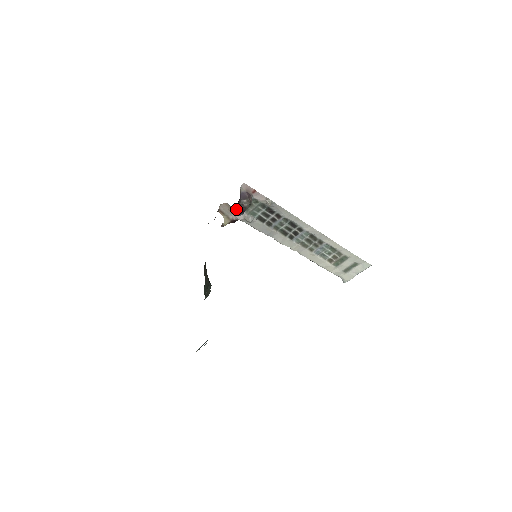
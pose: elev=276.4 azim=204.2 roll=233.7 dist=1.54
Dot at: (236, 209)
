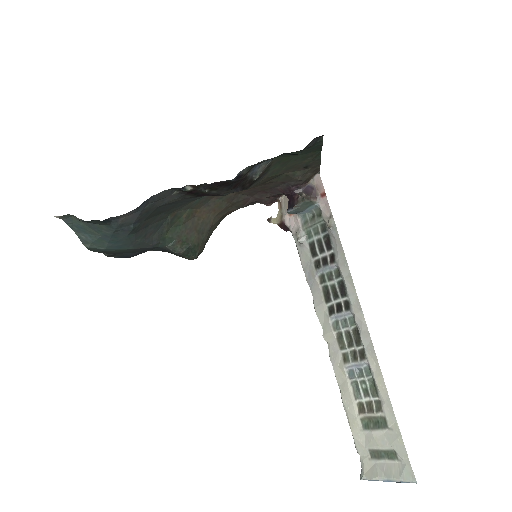
Dot at: (290, 199)
